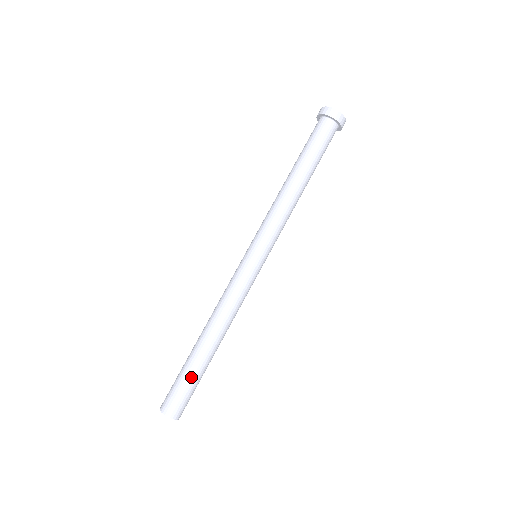
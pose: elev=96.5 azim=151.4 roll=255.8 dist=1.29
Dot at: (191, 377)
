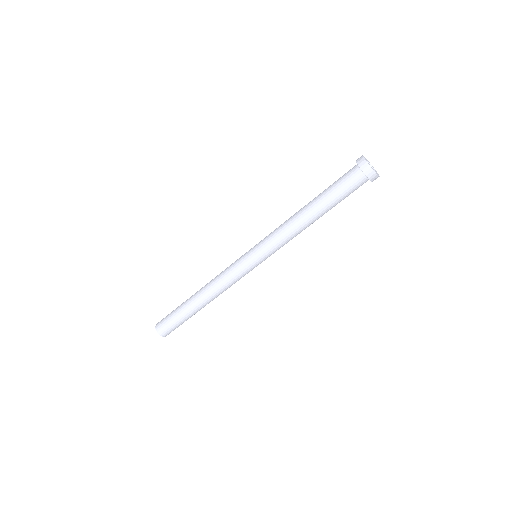
Dot at: (186, 320)
